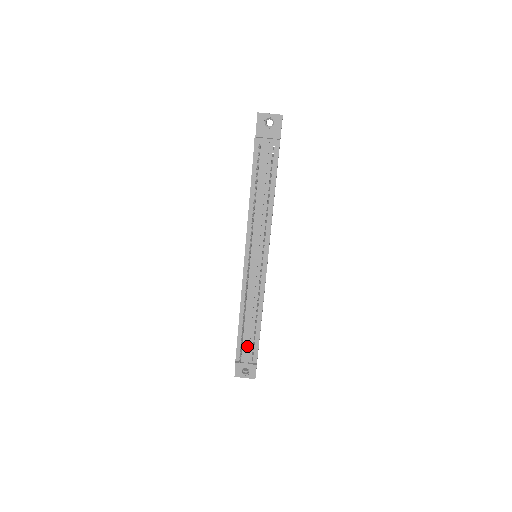
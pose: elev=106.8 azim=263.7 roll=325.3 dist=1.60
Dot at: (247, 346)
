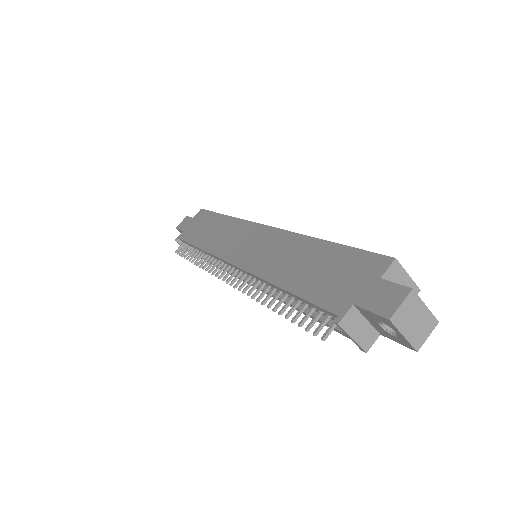
Dot at: occluded
